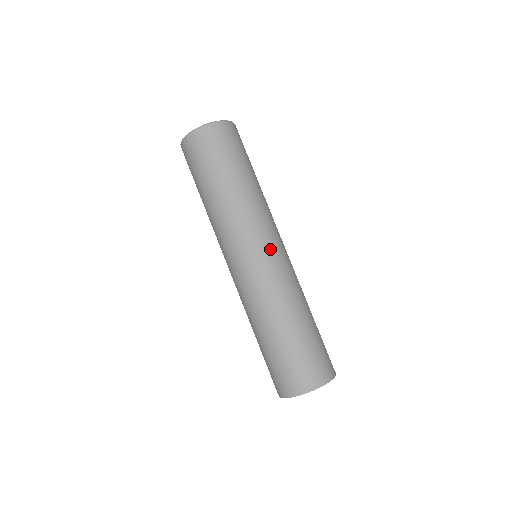
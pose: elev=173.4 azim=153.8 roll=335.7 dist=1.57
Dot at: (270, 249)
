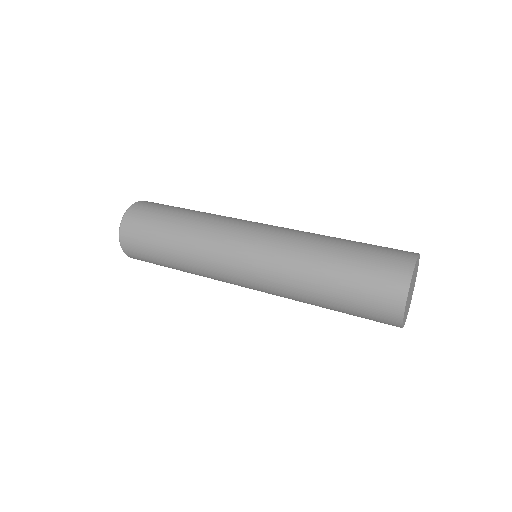
Dot at: (257, 226)
